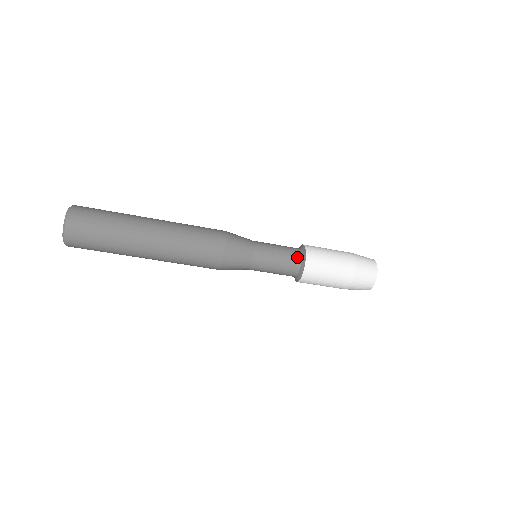
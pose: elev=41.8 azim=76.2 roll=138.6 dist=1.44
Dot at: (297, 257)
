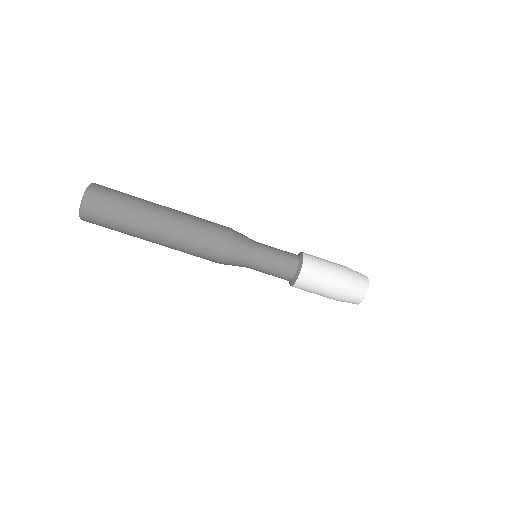
Dot at: (293, 267)
